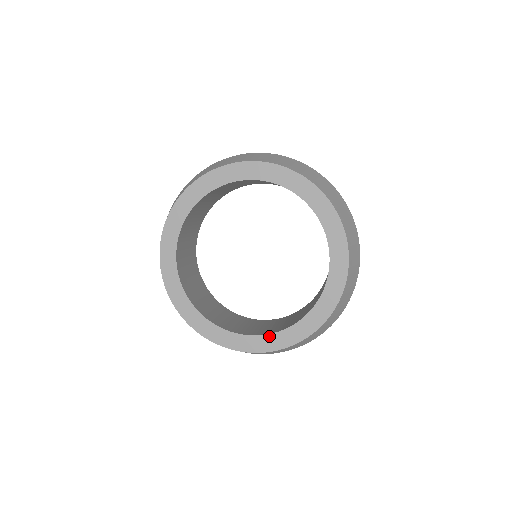
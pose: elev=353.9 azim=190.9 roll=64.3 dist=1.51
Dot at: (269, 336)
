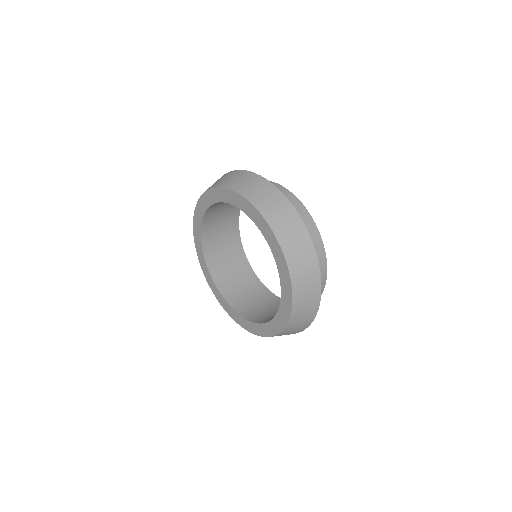
Dot at: (265, 325)
